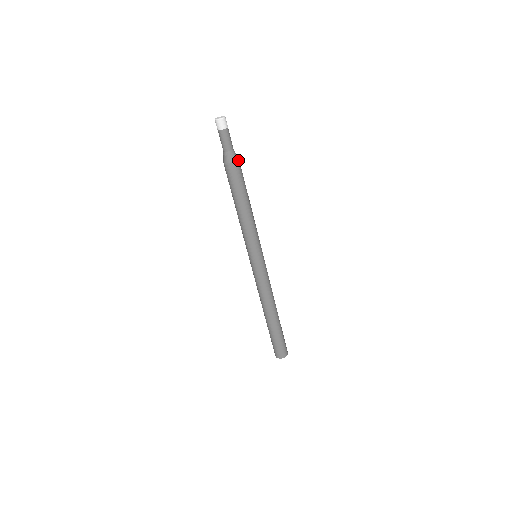
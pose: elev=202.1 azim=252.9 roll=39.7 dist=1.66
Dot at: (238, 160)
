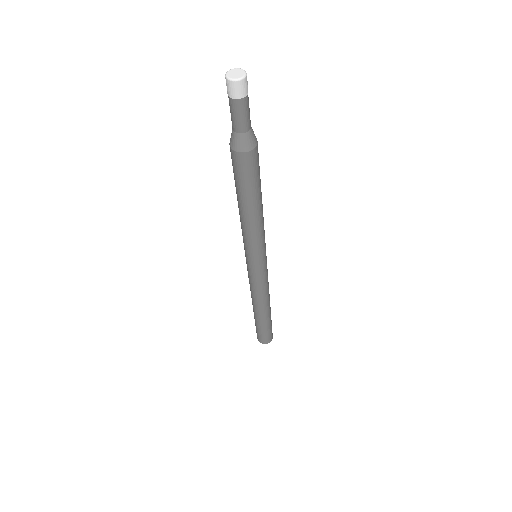
Dot at: (257, 144)
